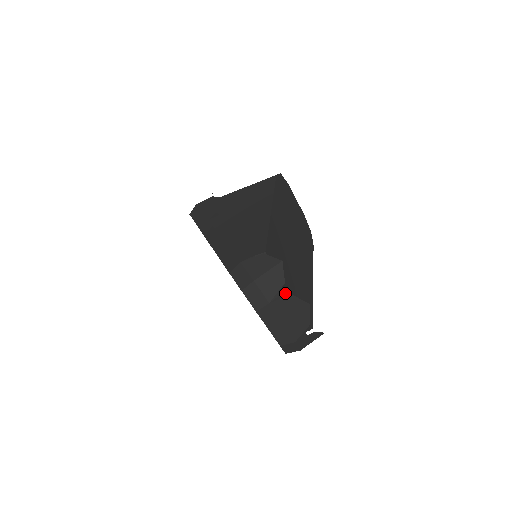
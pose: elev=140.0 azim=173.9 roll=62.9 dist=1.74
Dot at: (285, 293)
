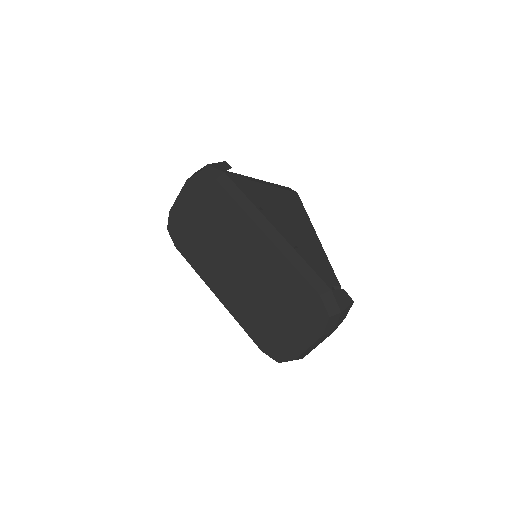
Dot at: occluded
